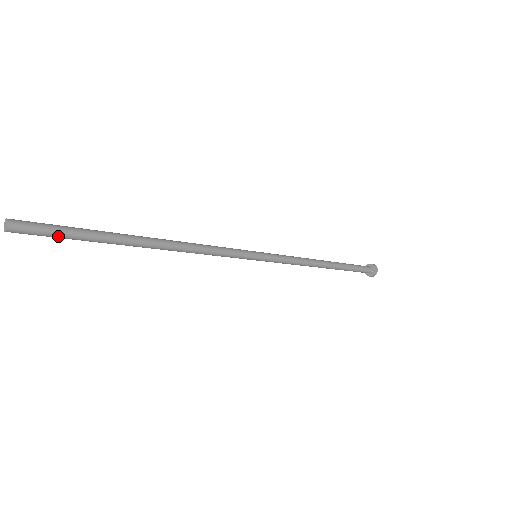
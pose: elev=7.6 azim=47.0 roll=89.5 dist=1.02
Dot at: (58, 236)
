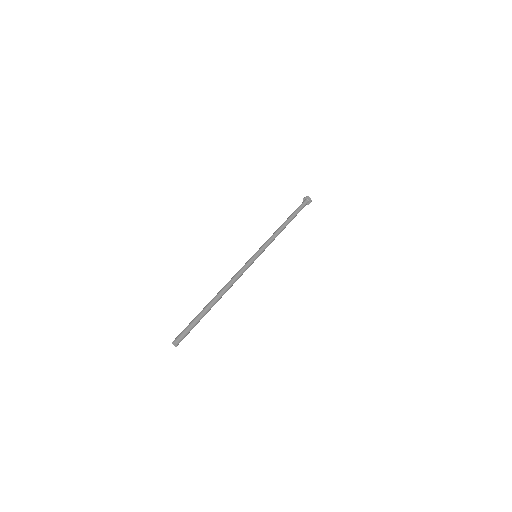
Dot at: occluded
